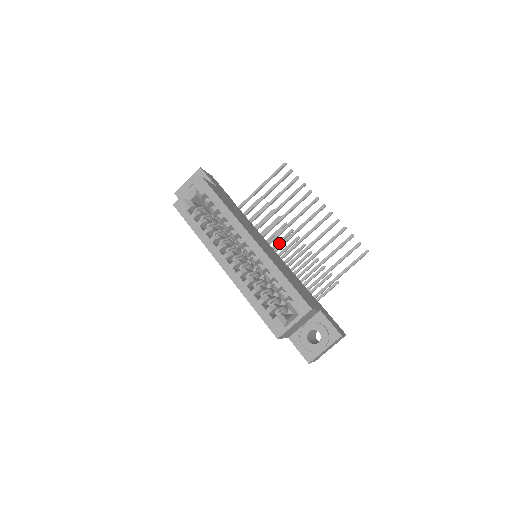
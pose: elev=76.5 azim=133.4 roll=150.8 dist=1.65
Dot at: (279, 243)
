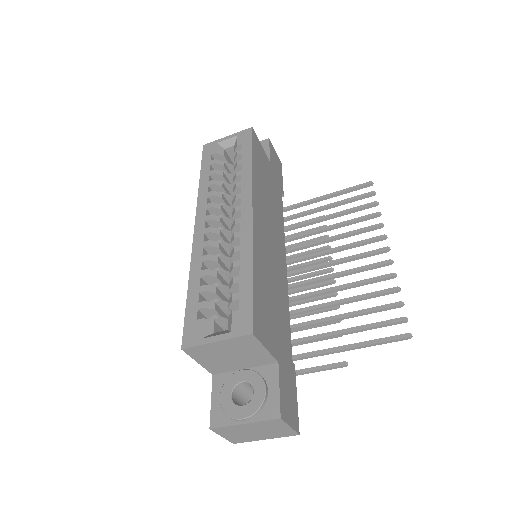
Dot at: (306, 276)
